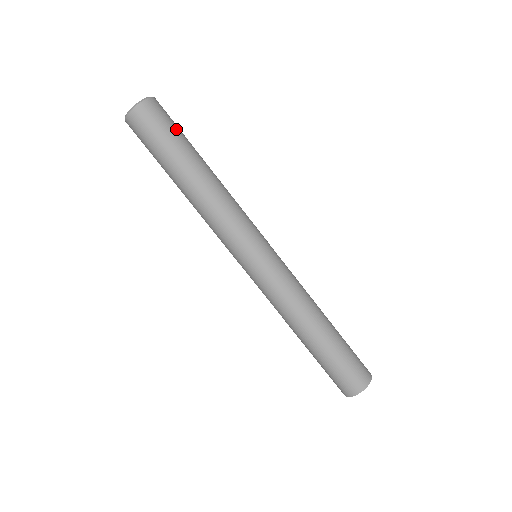
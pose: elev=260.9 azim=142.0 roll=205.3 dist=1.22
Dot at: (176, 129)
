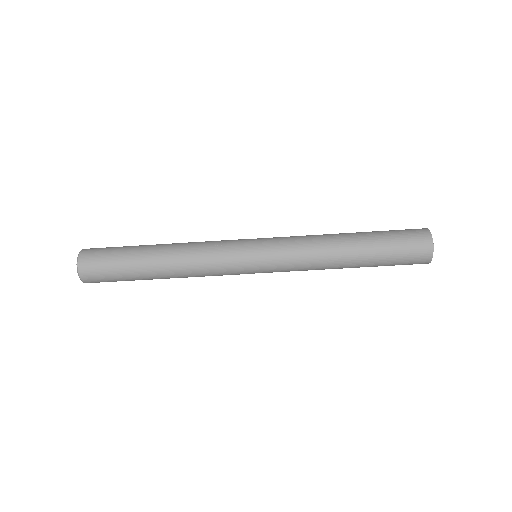
Dot at: (115, 275)
